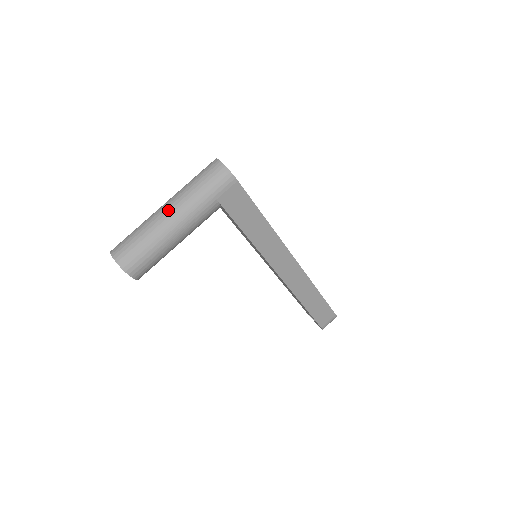
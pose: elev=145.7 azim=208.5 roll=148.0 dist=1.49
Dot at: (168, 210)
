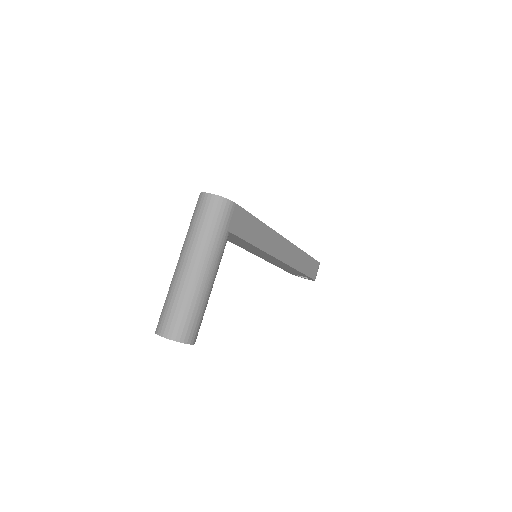
Dot at: (192, 265)
